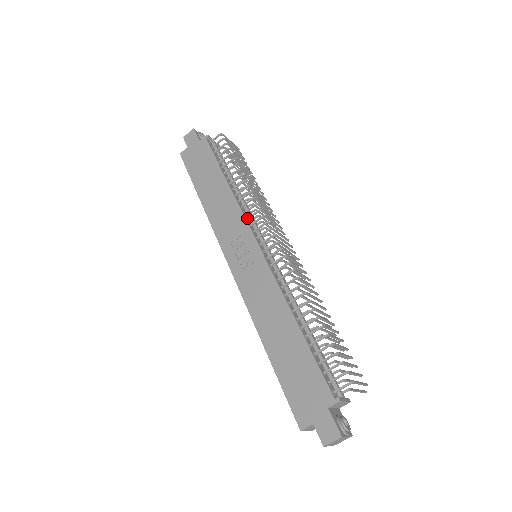
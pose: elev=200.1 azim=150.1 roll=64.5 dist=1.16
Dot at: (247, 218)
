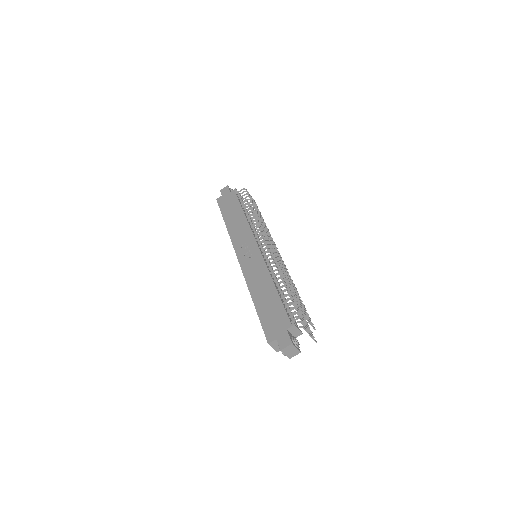
Dot at: (253, 233)
